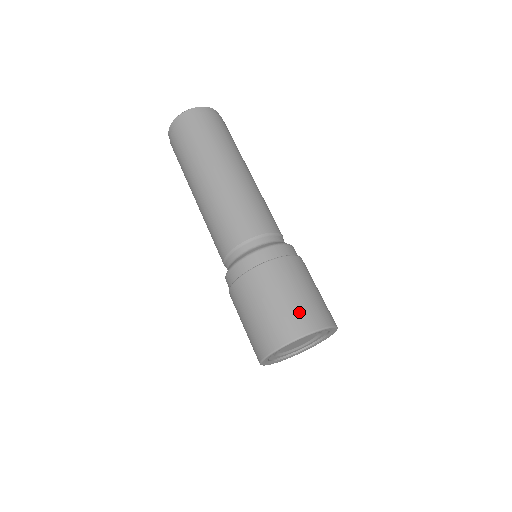
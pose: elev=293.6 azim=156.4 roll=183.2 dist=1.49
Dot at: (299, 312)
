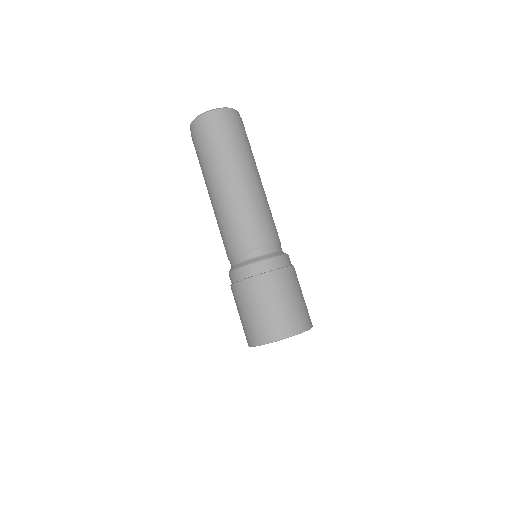
Dot at: (300, 313)
